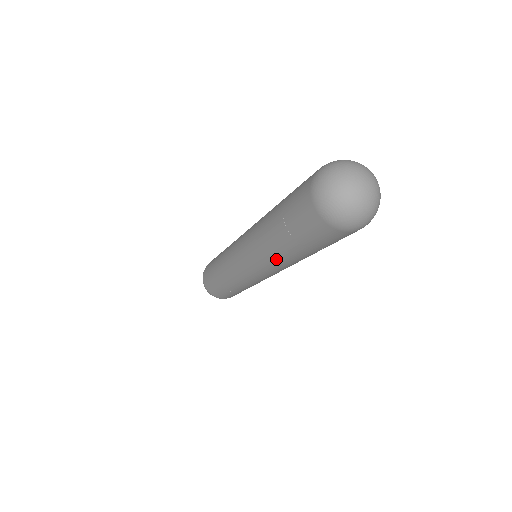
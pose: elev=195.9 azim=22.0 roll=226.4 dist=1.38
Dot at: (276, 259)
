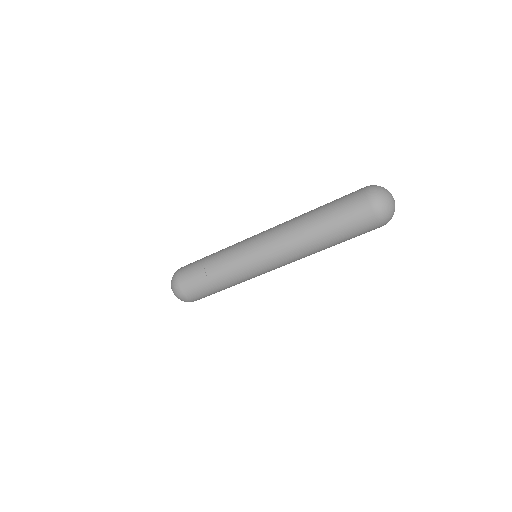
Dot at: (304, 244)
